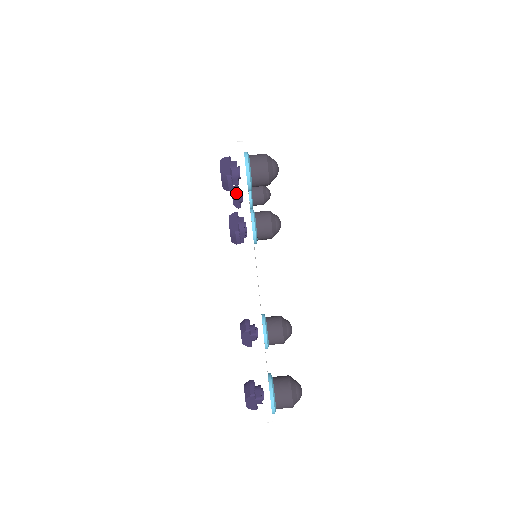
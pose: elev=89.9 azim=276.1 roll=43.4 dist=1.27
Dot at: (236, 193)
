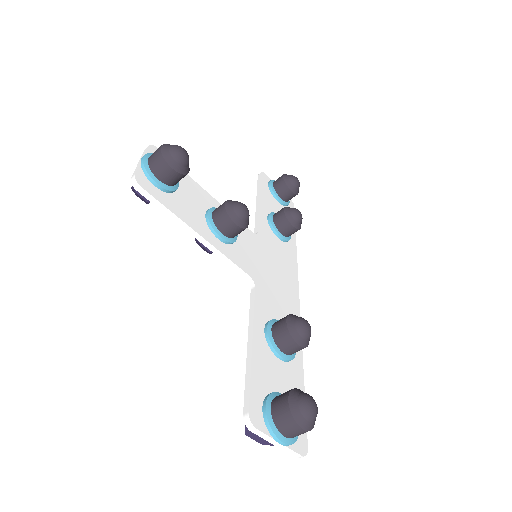
Dot at: occluded
